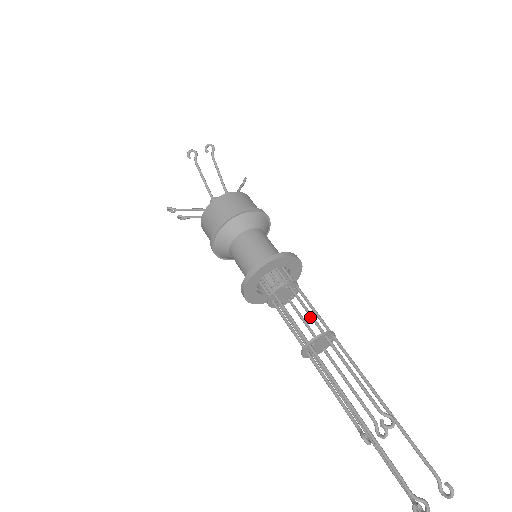
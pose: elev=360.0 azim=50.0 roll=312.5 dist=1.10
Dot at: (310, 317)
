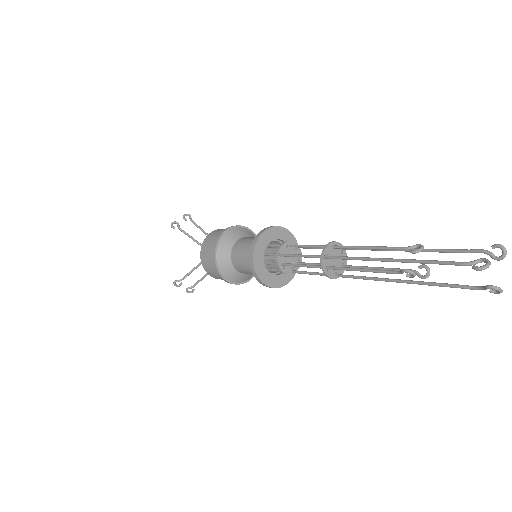
Dot at: (315, 247)
